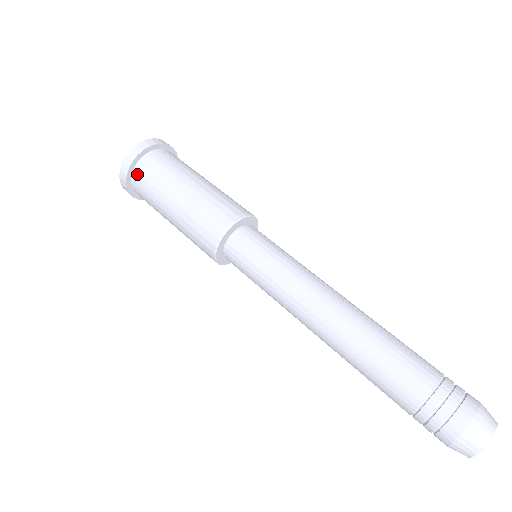
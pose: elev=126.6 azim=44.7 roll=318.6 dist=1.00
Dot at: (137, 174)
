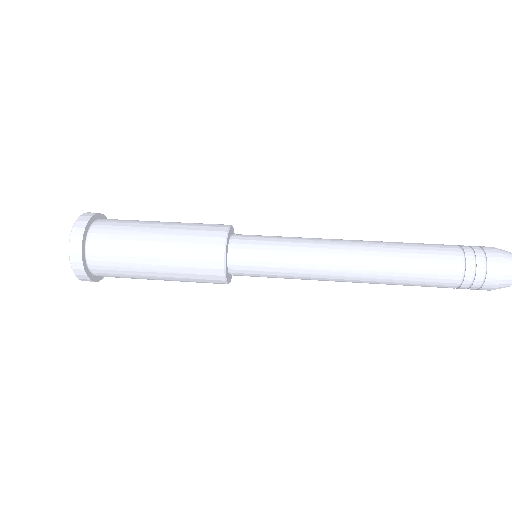
Dot at: (94, 239)
